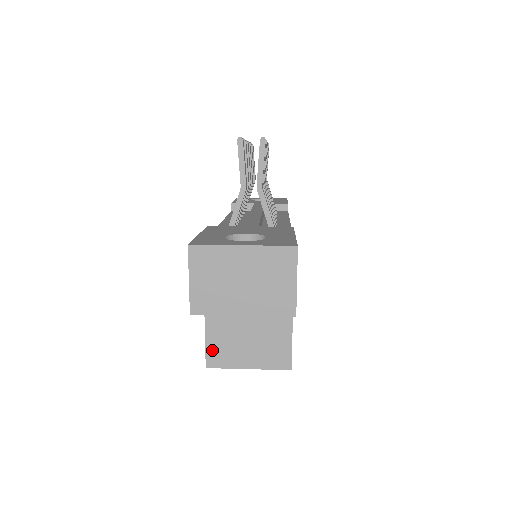
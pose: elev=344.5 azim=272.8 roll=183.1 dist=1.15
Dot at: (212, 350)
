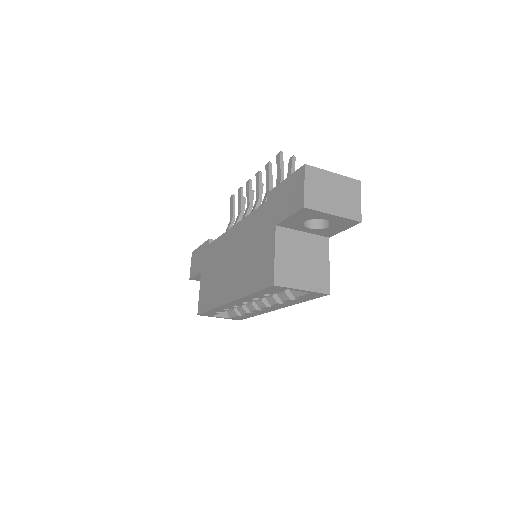
Dot at: (279, 271)
